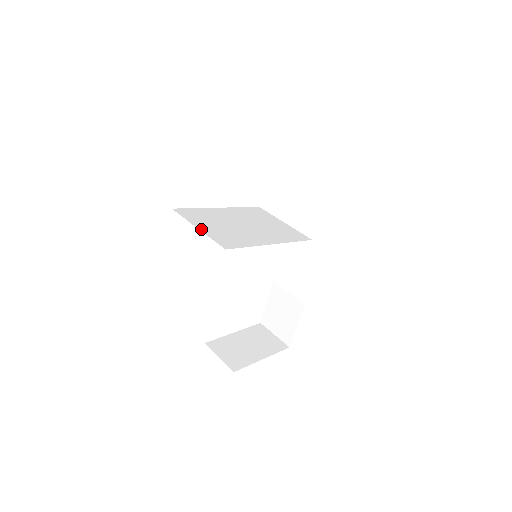
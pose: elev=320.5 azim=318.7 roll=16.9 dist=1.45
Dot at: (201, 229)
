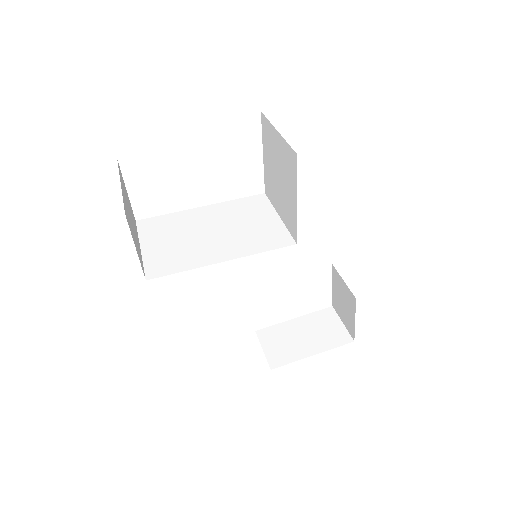
Dot at: (143, 250)
